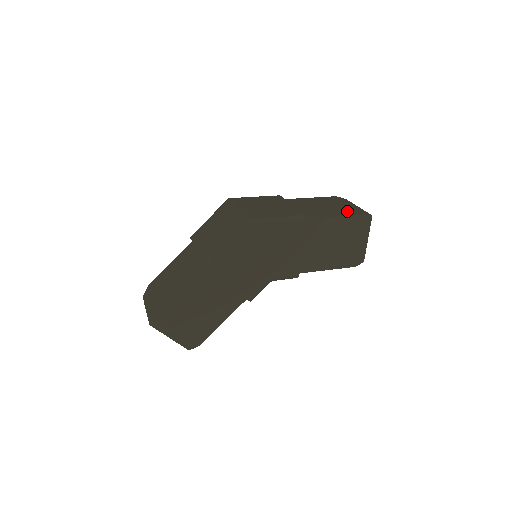
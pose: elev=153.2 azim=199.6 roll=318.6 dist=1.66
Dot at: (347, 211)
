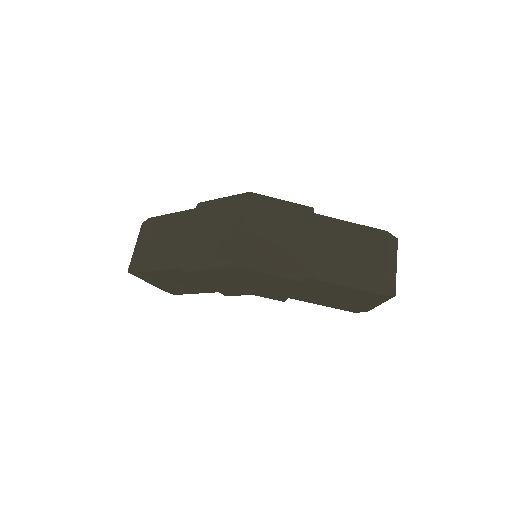
Dot at: (369, 278)
